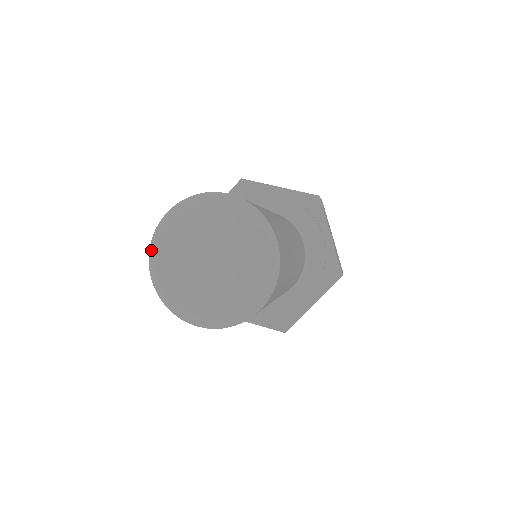
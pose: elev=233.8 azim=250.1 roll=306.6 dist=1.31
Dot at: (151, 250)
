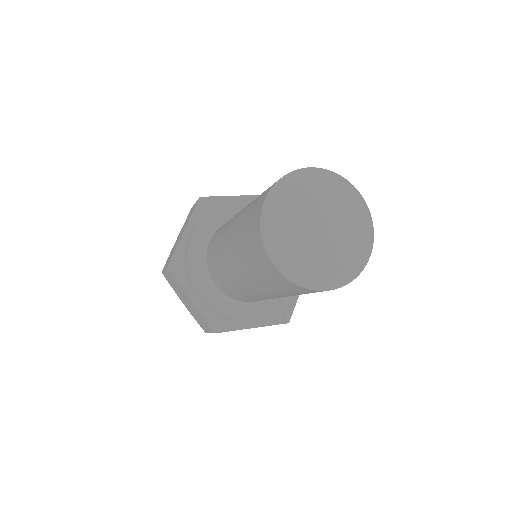
Dot at: (284, 180)
